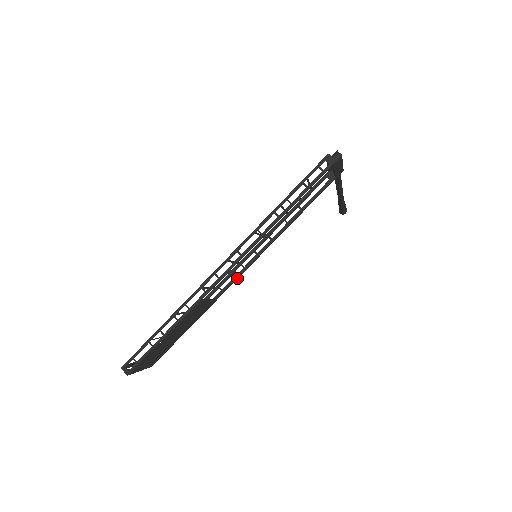
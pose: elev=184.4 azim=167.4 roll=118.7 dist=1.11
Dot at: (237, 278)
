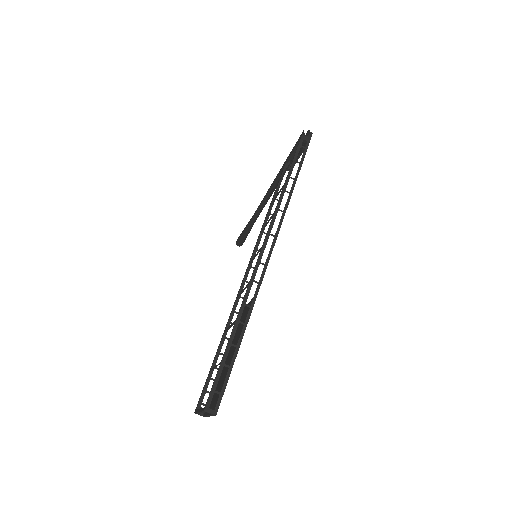
Dot at: occluded
